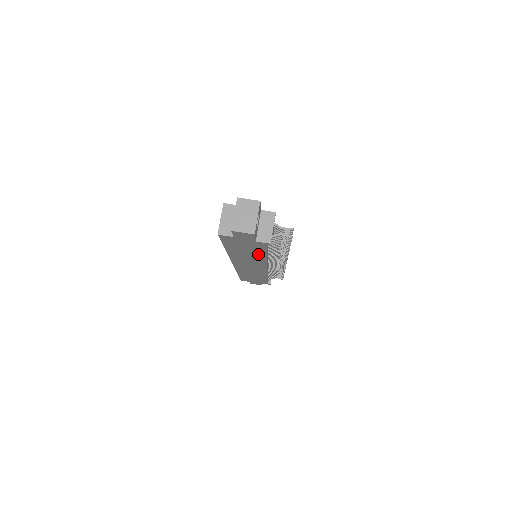
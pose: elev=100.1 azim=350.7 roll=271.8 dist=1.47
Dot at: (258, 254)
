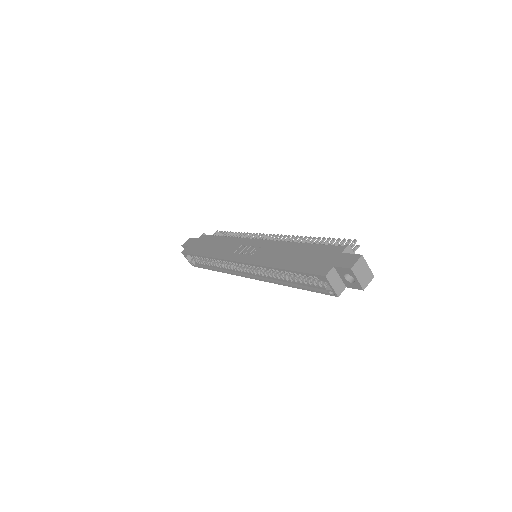
Dot at: occluded
